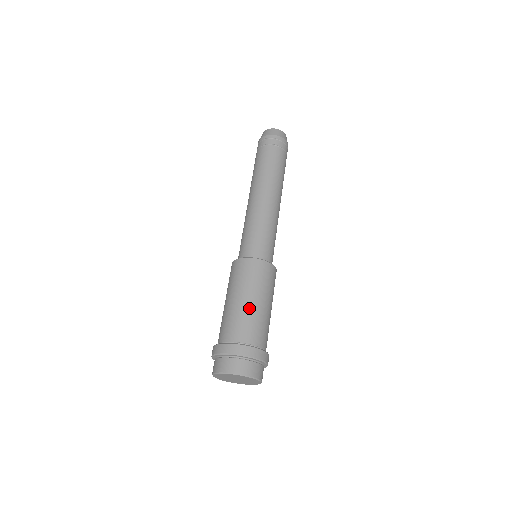
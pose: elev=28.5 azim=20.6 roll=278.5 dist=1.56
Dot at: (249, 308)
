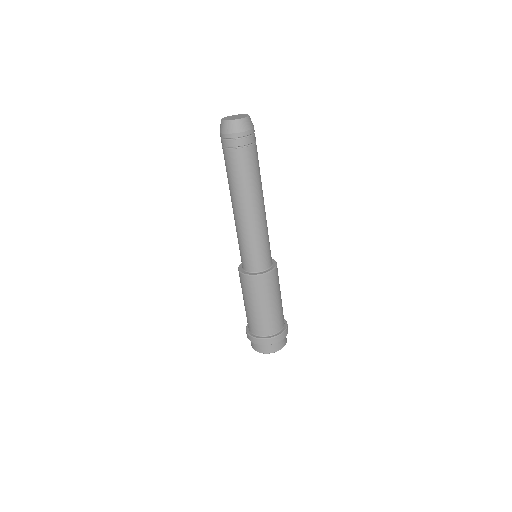
Dot at: (271, 311)
